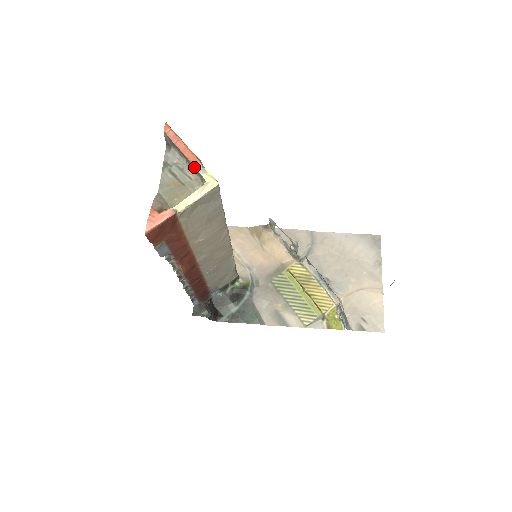
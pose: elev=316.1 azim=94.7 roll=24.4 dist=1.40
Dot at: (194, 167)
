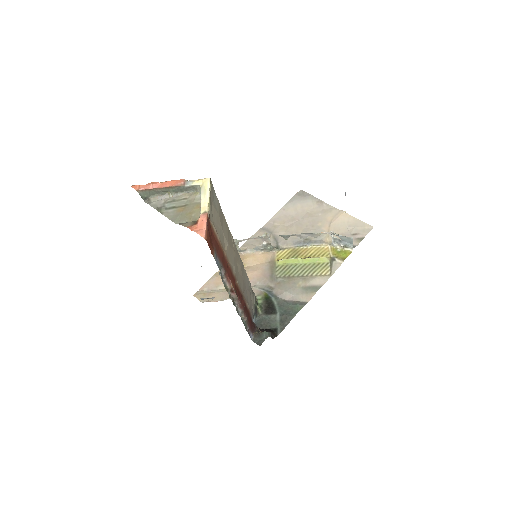
Dot at: (182, 186)
